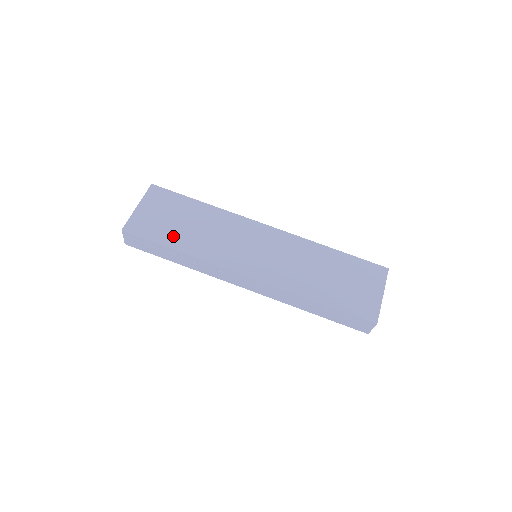
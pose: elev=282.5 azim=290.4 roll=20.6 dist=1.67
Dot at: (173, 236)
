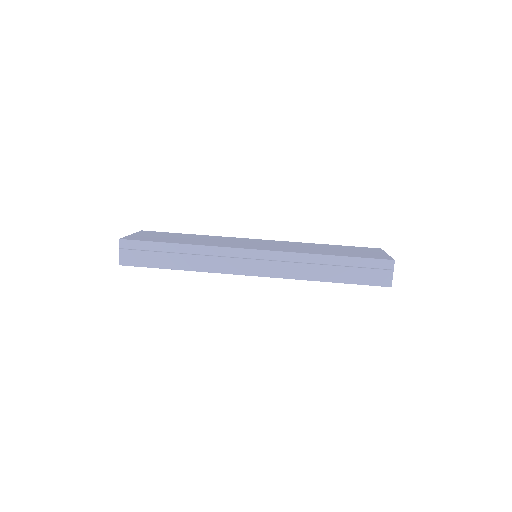
Dot at: (172, 240)
